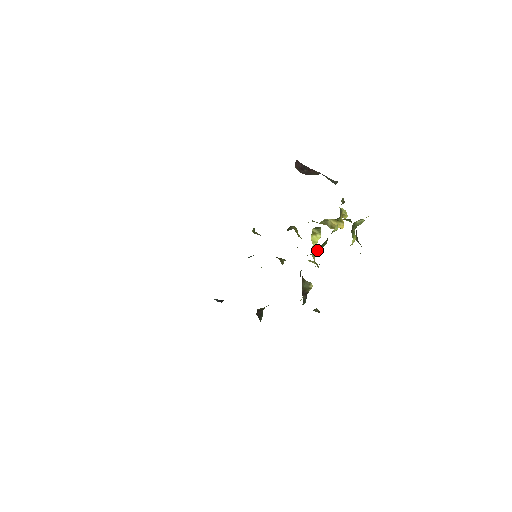
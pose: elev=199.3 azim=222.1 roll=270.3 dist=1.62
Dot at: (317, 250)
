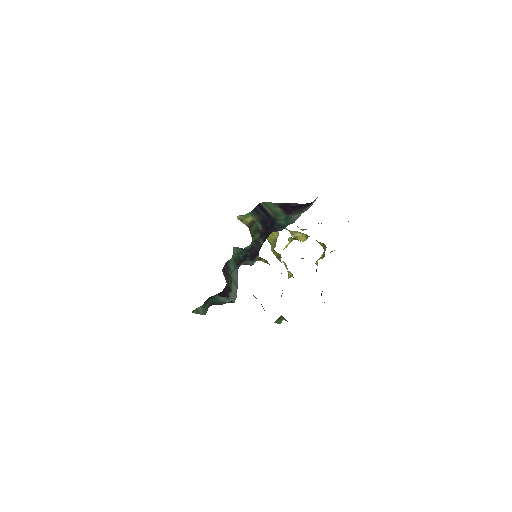
Dot at: occluded
